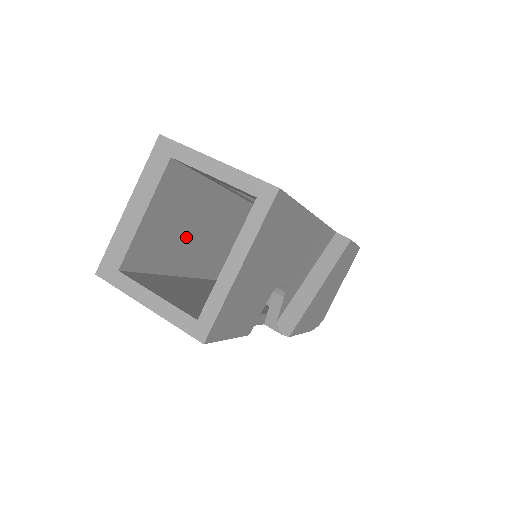
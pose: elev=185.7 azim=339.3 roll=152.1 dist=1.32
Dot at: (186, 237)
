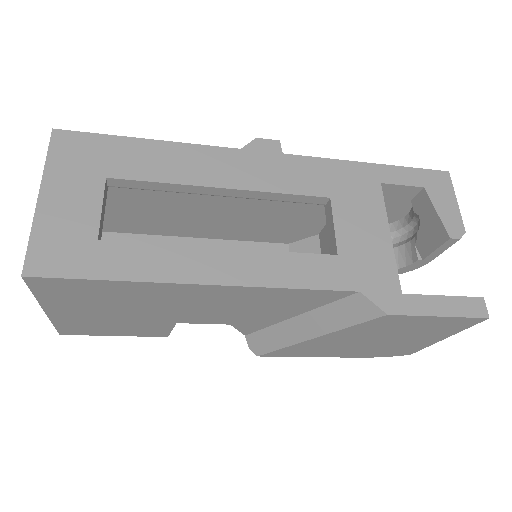
Dot at: (158, 212)
